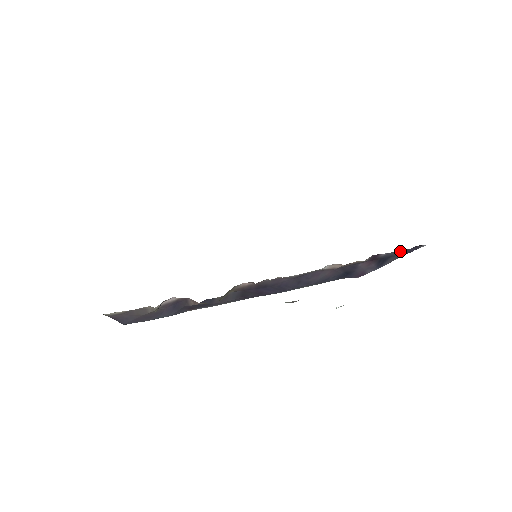
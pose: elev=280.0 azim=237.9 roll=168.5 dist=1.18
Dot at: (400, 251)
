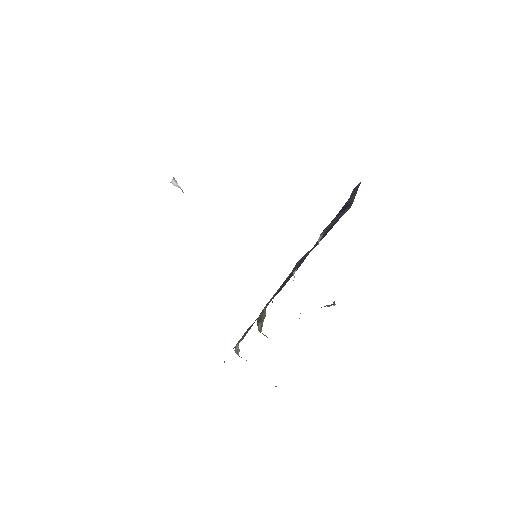
Dot at: occluded
